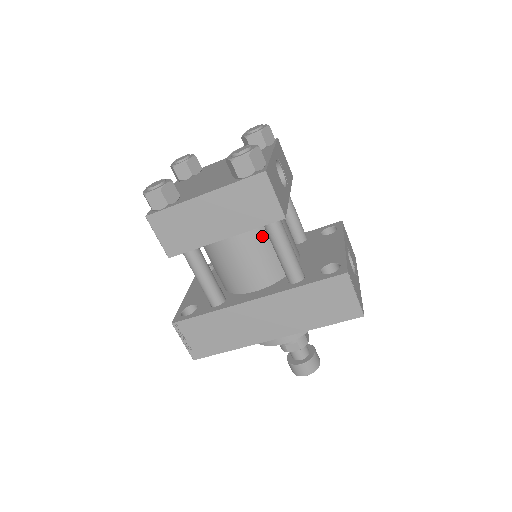
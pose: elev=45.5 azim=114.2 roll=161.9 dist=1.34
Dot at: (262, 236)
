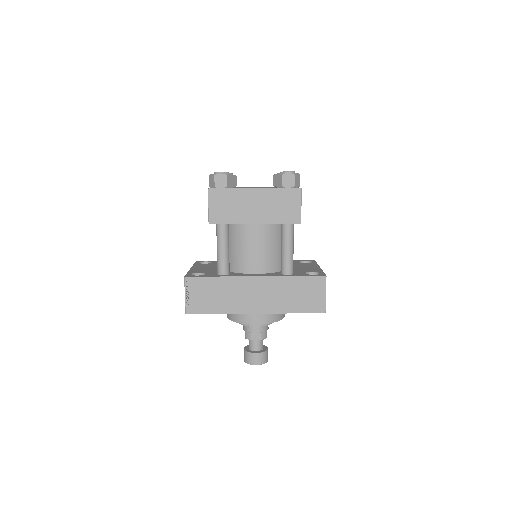
Dot at: (275, 236)
